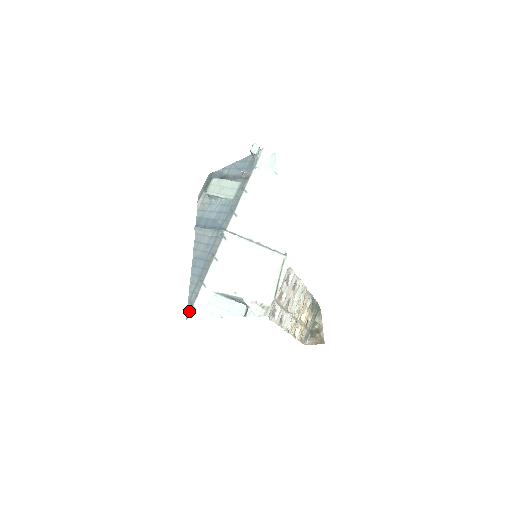
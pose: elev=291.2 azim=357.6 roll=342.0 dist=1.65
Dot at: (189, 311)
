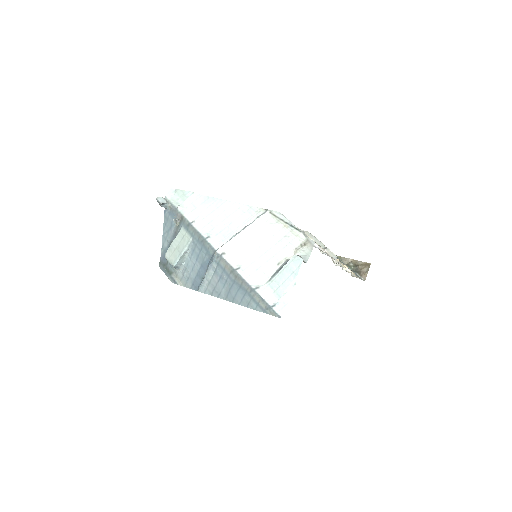
Dot at: (274, 313)
